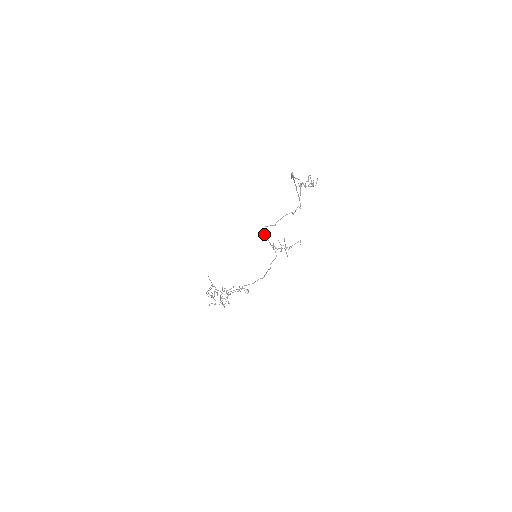
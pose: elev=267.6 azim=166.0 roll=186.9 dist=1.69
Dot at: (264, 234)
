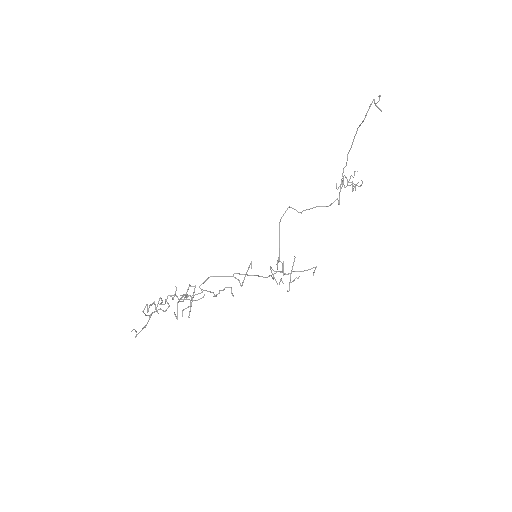
Dot at: (279, 224)
